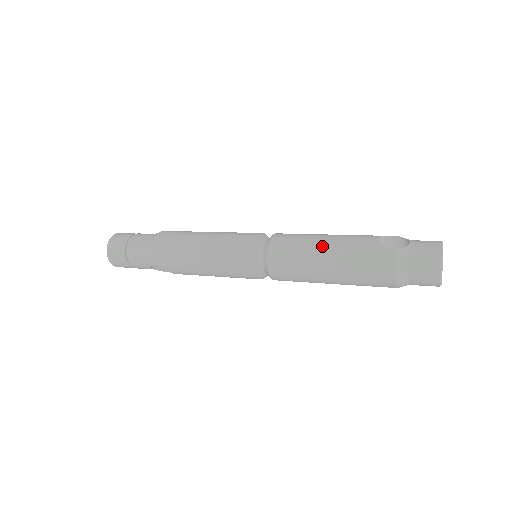
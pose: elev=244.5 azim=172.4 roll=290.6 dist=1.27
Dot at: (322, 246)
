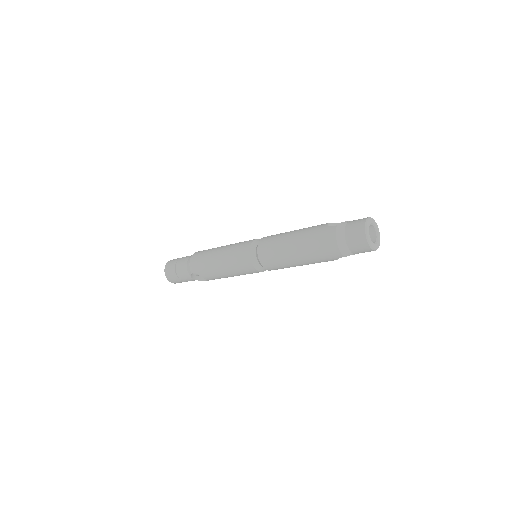
Dot at: (291, 235)
